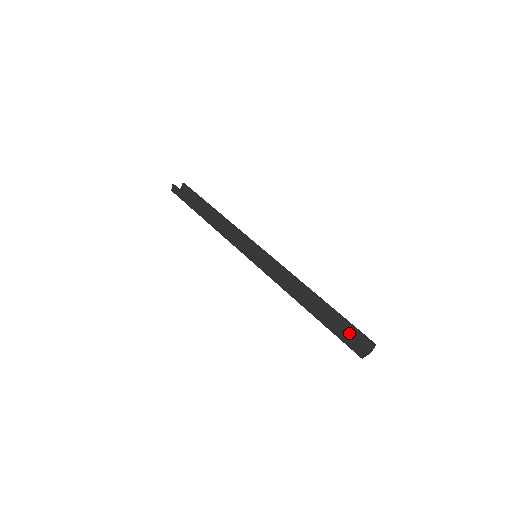
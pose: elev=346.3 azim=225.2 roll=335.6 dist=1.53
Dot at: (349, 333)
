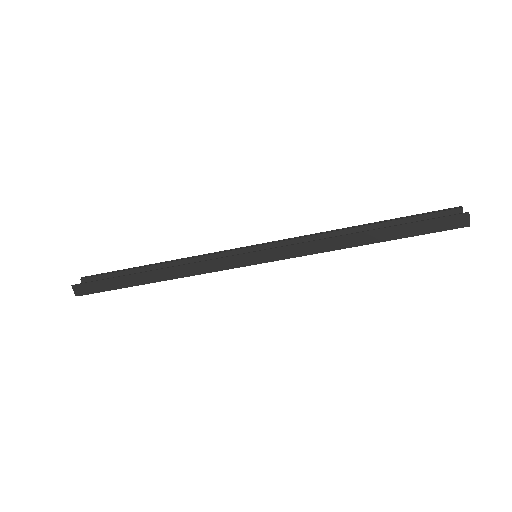
Dot at: occluded
